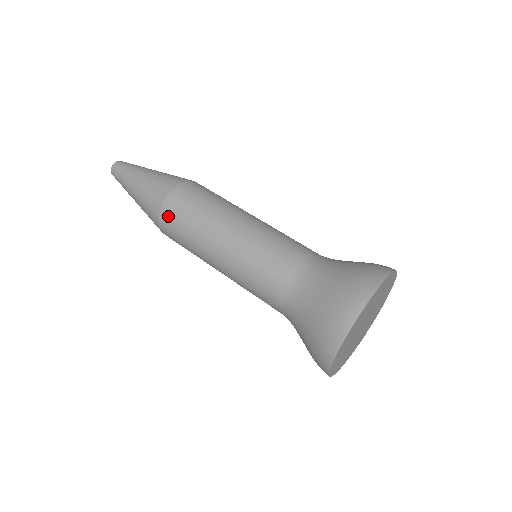
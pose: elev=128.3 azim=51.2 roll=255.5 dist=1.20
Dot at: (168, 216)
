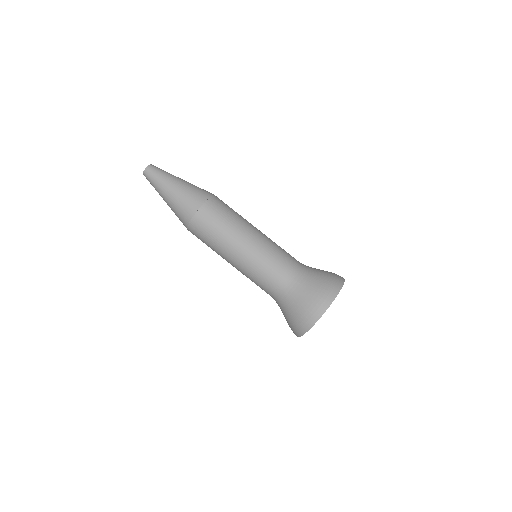
Dot at: occluded
